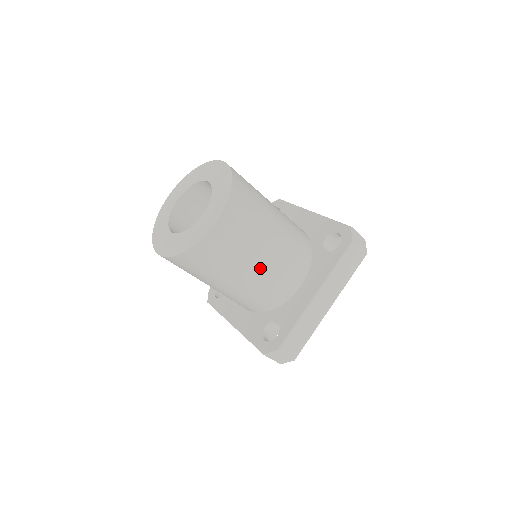
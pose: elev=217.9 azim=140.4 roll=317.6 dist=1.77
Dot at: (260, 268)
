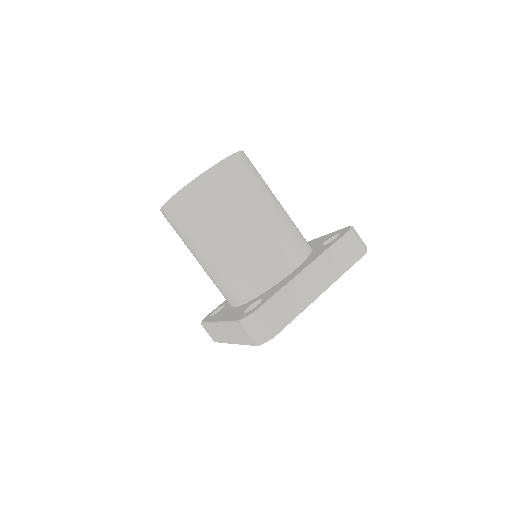
Dot at: (252, 230)
